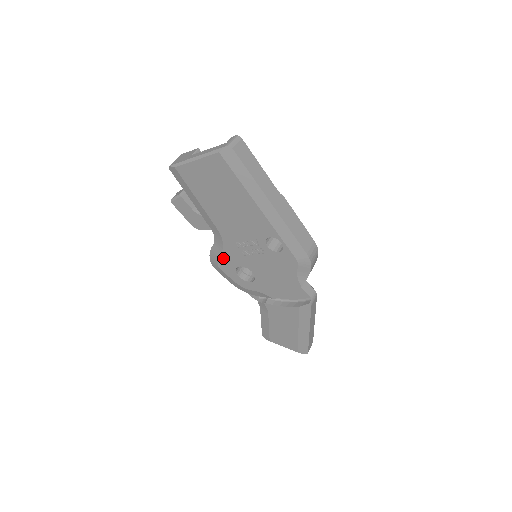
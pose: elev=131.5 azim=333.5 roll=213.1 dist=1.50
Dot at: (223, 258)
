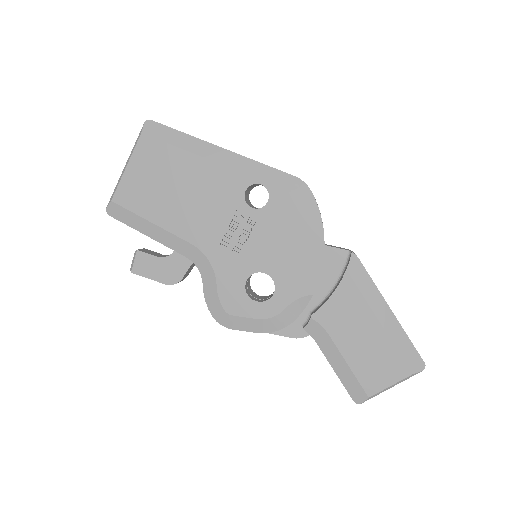
Dot at: (223, 289)
